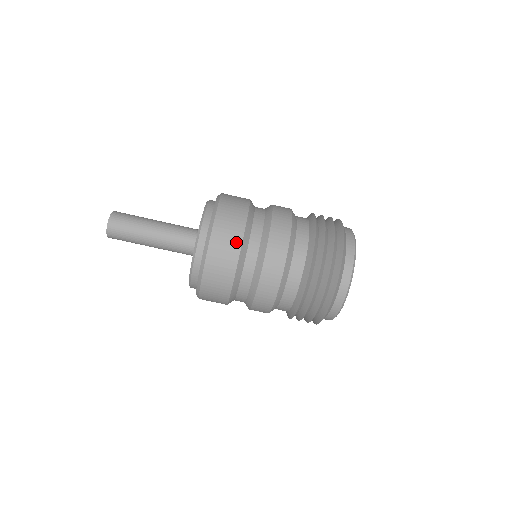
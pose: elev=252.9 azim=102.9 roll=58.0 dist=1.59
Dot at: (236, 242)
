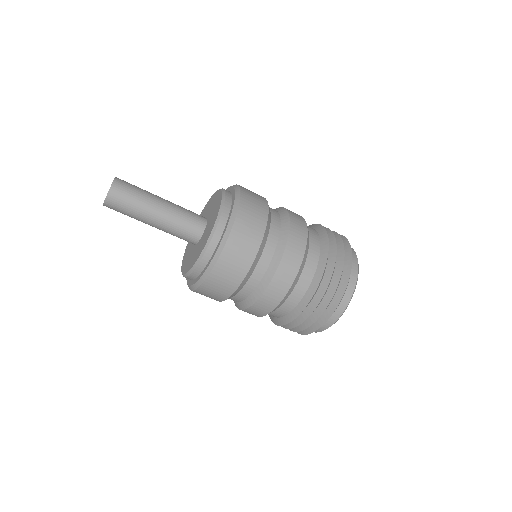
Dot at: (229, 290)
